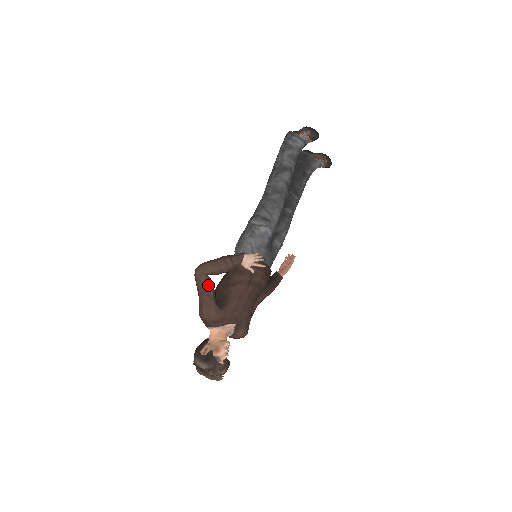
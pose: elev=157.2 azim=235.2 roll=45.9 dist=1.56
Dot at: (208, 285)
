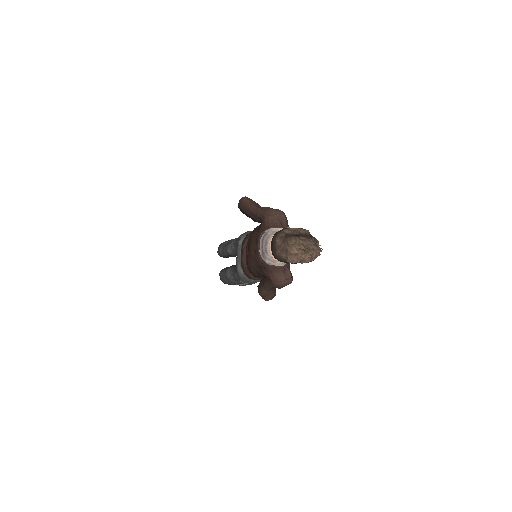
Dot at: occluded
